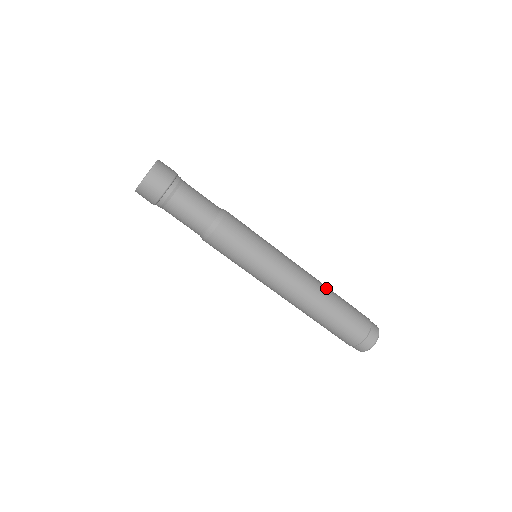
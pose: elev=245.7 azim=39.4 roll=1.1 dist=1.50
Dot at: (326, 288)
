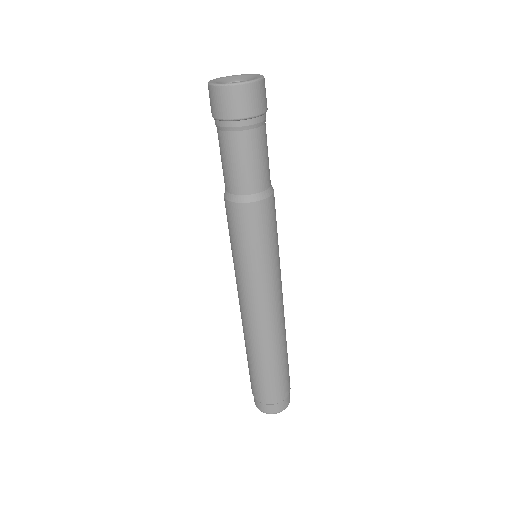
Dot at: occluded
